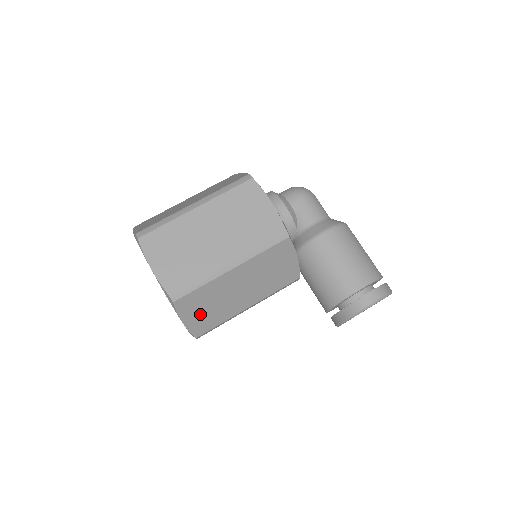
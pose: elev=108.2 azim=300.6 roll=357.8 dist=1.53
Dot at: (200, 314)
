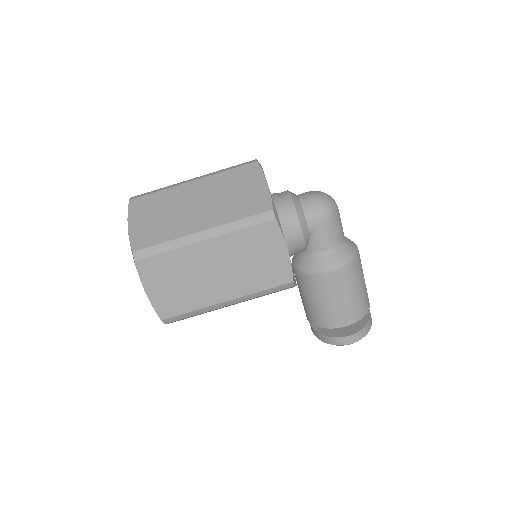
Dot at: occluded
